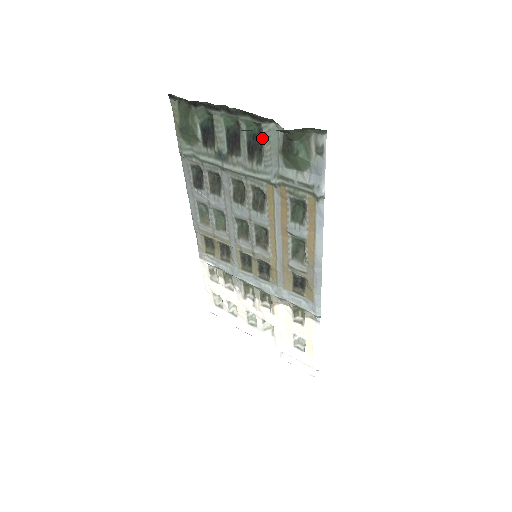
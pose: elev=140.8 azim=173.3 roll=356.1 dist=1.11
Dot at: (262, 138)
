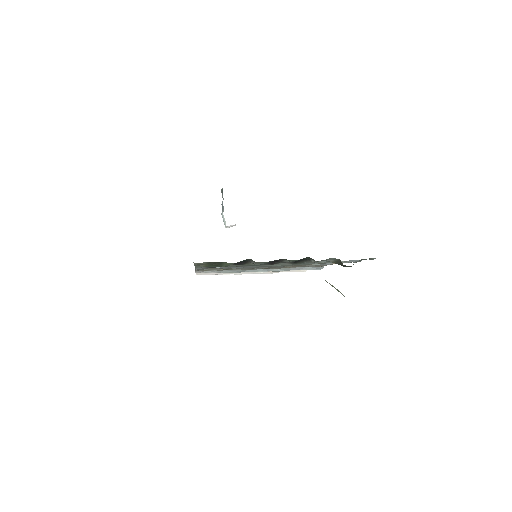
Dot at: (312, 261)
